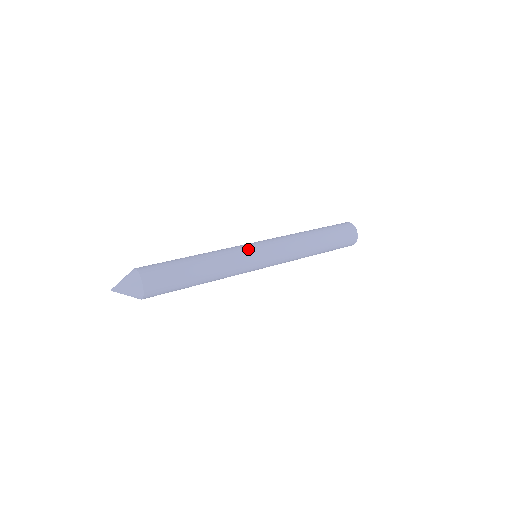
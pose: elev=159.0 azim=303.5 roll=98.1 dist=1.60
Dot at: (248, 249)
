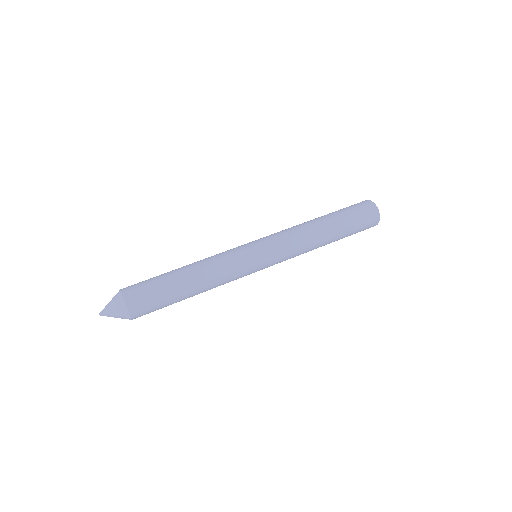
Dot at: (244, 254)
